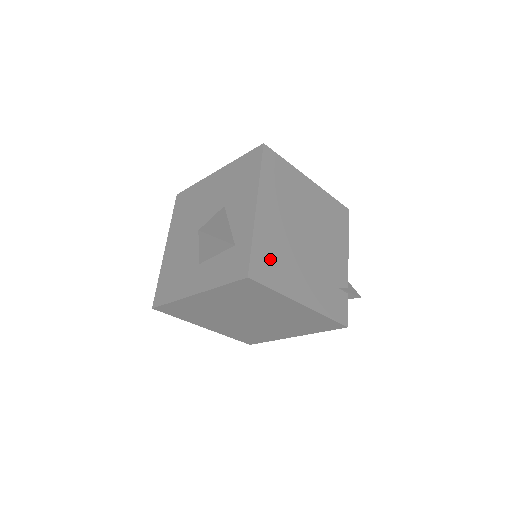
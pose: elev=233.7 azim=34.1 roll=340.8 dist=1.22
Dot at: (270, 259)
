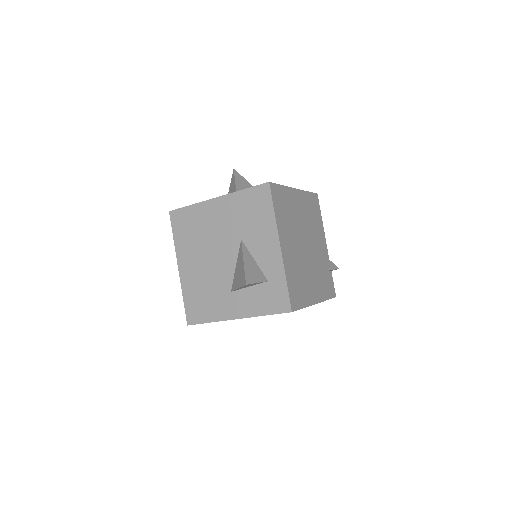
Dot at: (296, 285)
